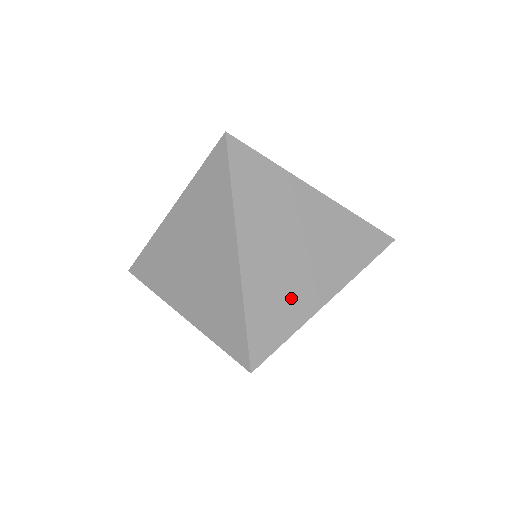
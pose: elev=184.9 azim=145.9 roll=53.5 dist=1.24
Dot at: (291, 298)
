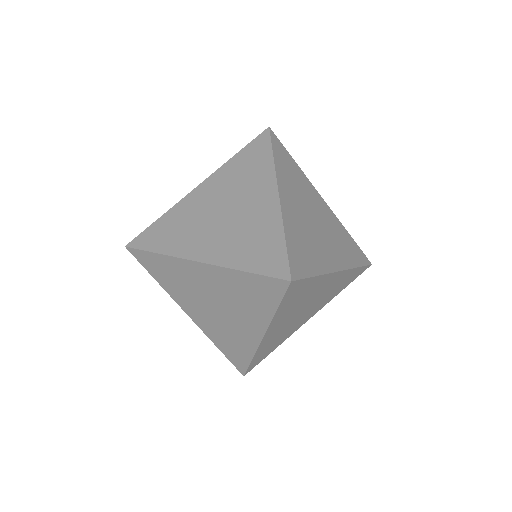
Dot at: (314, 250)
